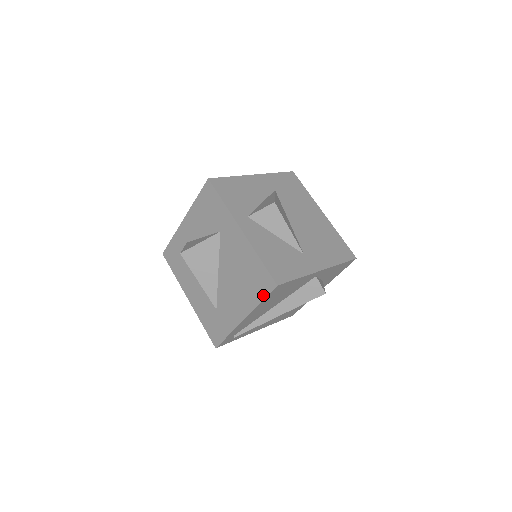
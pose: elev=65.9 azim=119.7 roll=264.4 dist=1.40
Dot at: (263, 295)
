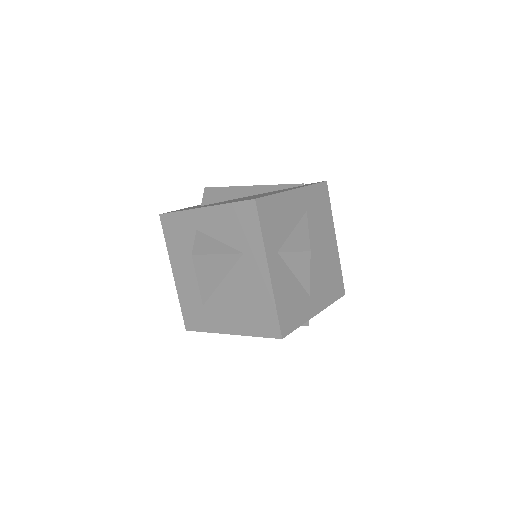
Dot at: (262, 334)
